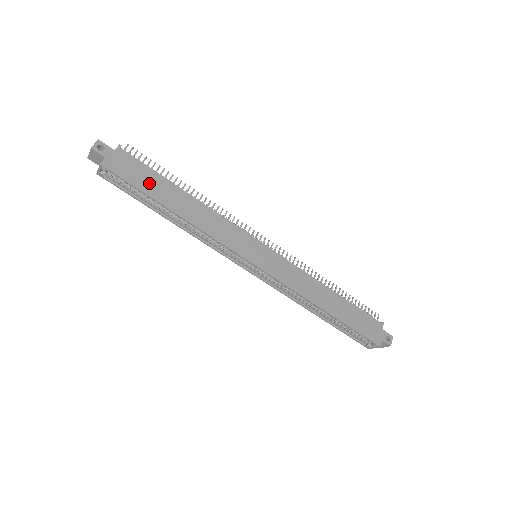
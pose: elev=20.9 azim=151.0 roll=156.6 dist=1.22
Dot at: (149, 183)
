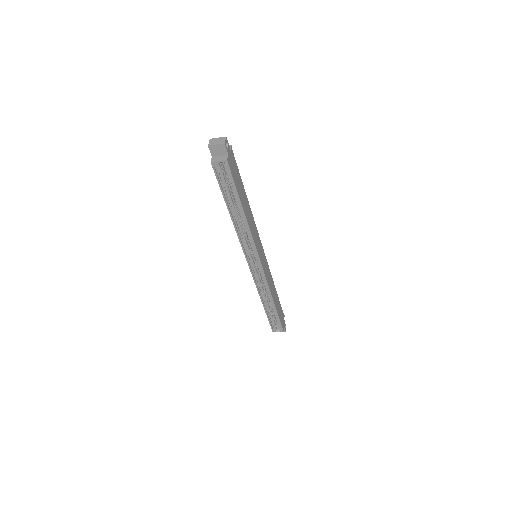
Dot at: (239, 185)
